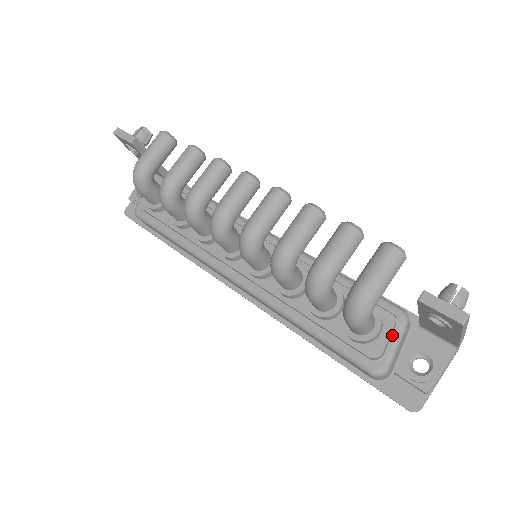
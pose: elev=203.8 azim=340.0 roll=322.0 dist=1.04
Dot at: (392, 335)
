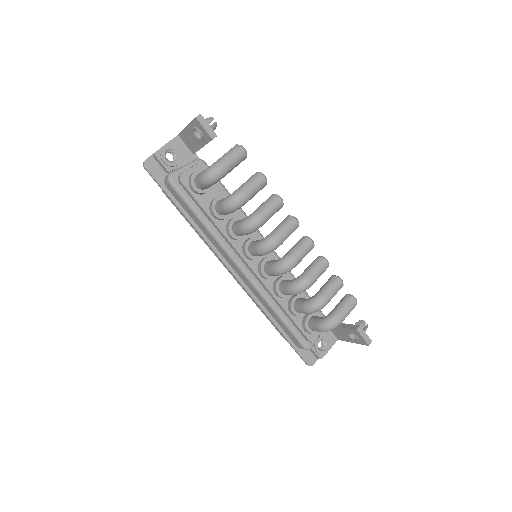
Dot at: occluded
